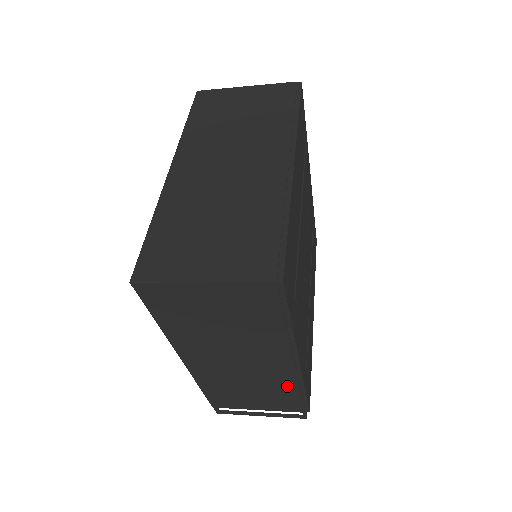
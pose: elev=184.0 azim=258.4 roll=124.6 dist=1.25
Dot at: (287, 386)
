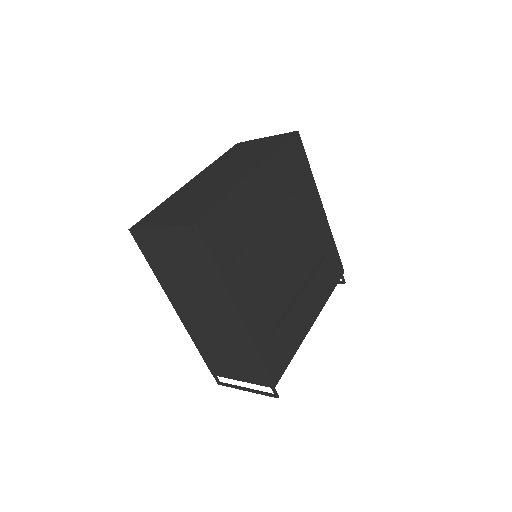
Dot at: (245, 347)
